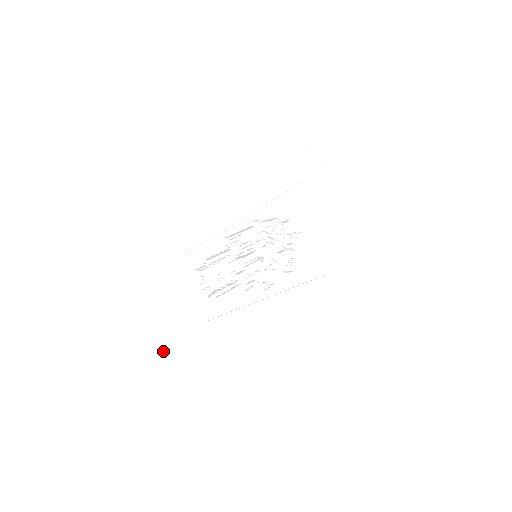
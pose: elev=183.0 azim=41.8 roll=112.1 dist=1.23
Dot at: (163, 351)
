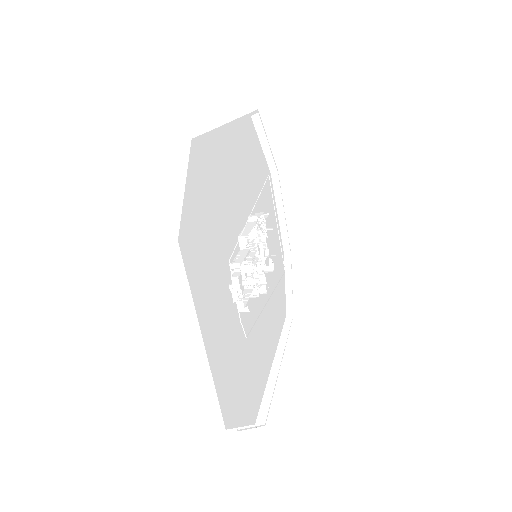
Dot at: (221, 385)
